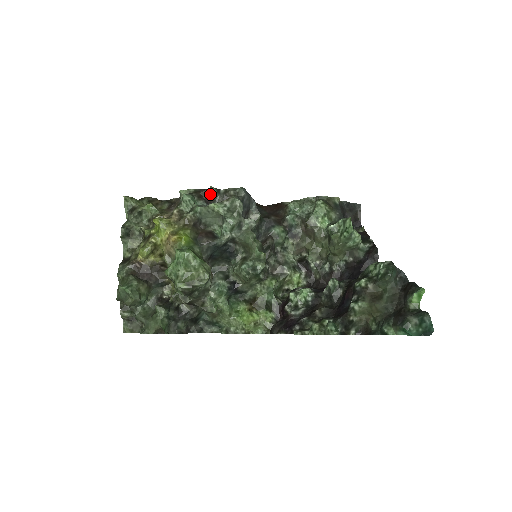
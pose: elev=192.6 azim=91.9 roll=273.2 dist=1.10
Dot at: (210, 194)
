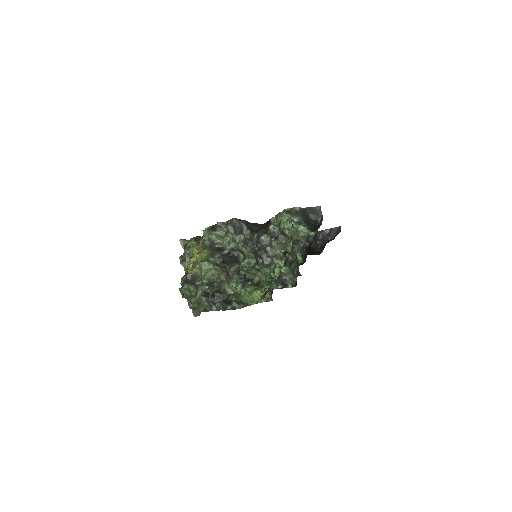
Dot at: (219, 226)
